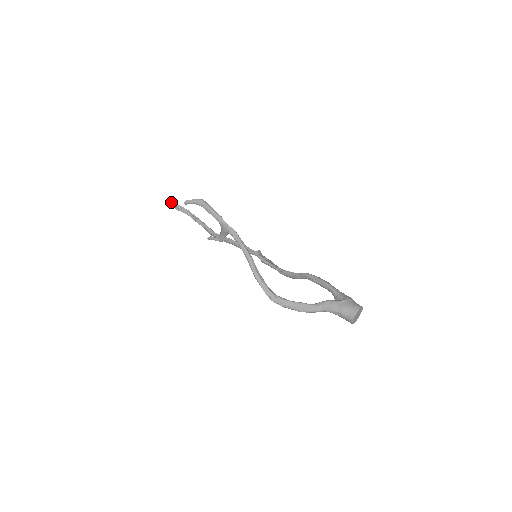
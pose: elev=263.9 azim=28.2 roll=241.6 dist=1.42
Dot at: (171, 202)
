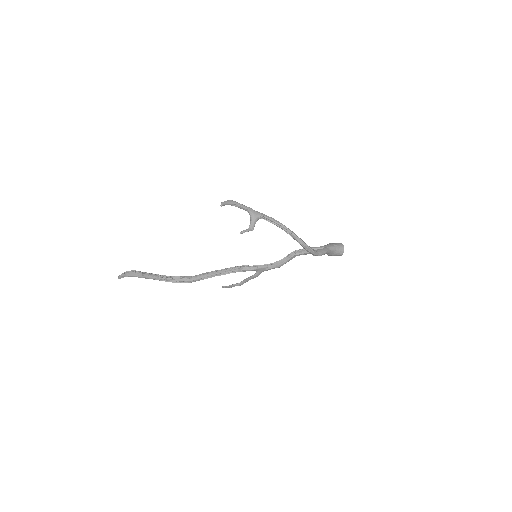
Dot at: (131, 271)
